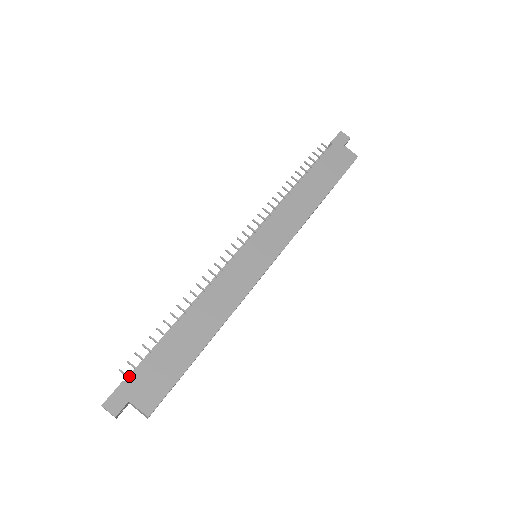
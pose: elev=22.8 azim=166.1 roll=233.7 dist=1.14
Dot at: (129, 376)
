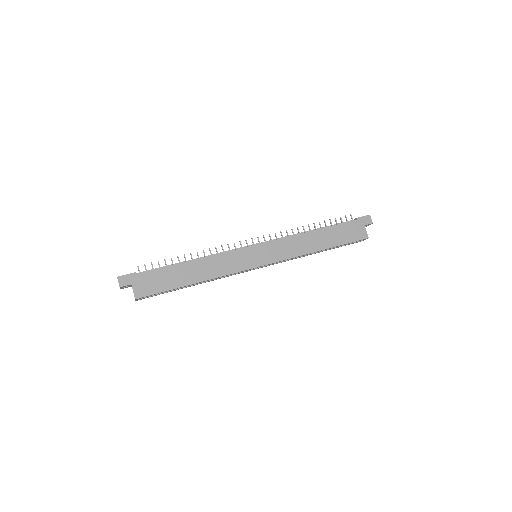
Dot at: (141, 272)
